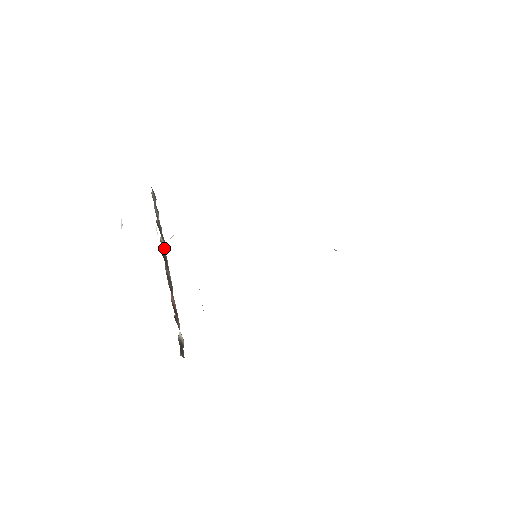
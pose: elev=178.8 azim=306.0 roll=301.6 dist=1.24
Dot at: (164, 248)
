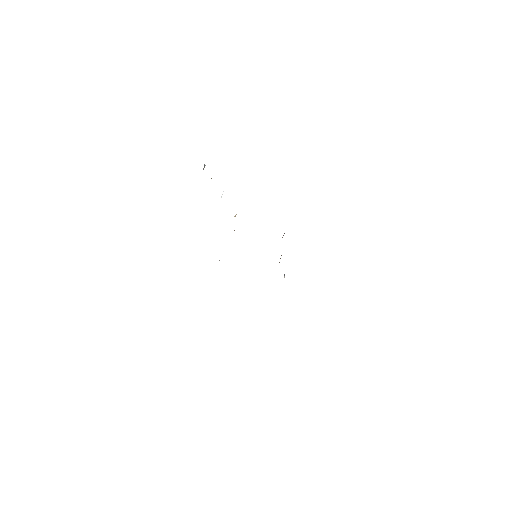
Dot at: occluded
